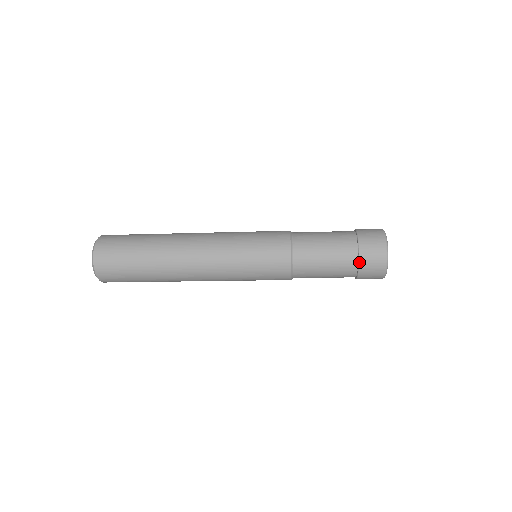
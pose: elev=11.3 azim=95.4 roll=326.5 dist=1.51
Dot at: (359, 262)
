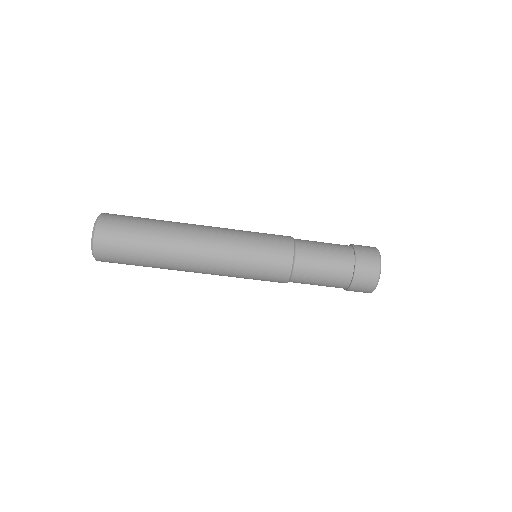
Dot at: (355, 273)
